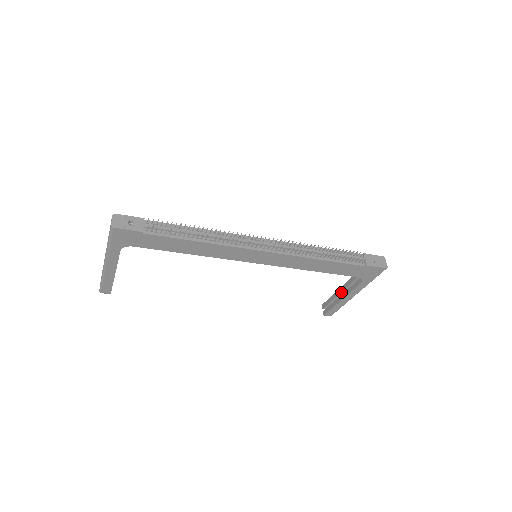
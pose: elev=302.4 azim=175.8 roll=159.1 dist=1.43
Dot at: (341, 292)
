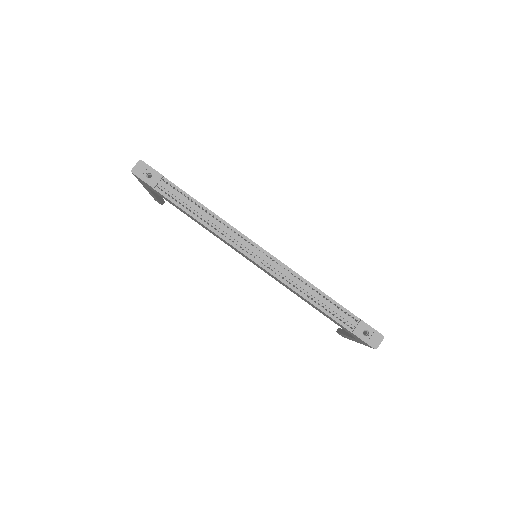
Dot at: occluded
